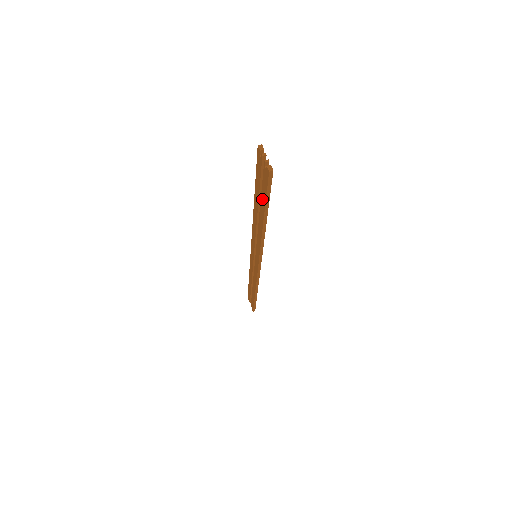
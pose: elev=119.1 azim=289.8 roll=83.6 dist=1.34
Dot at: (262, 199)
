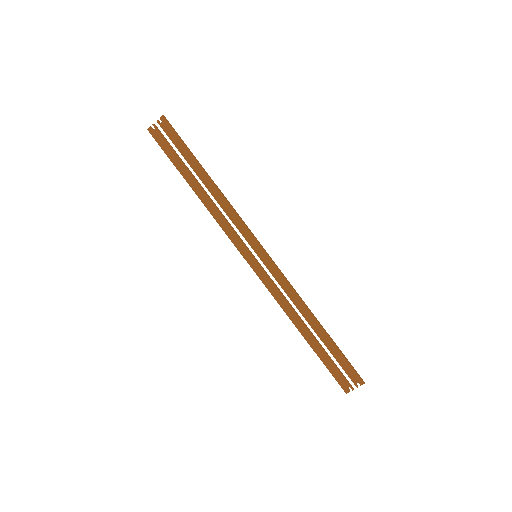
Dot at: (186, 156)
